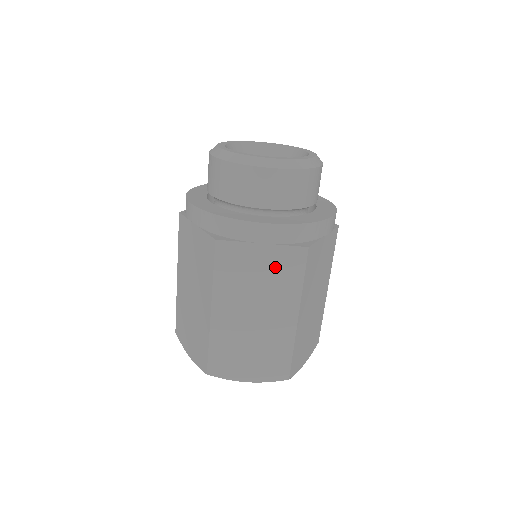
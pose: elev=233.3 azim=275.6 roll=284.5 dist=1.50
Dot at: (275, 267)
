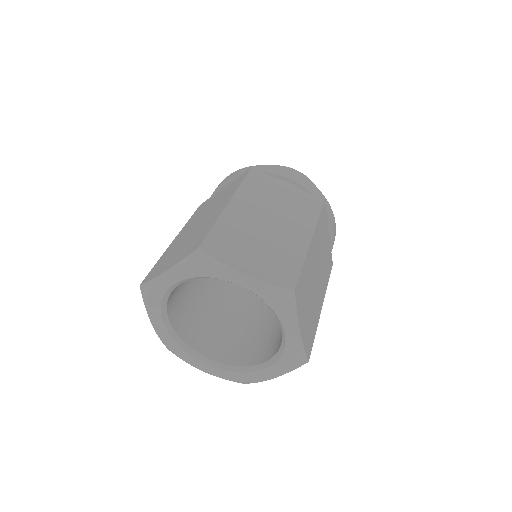
Dot at: (296, 200)
